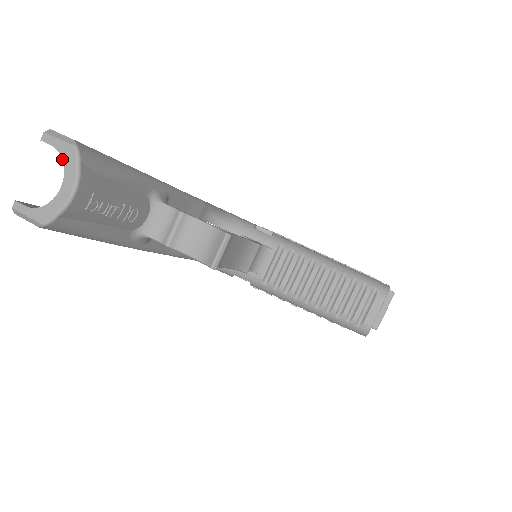
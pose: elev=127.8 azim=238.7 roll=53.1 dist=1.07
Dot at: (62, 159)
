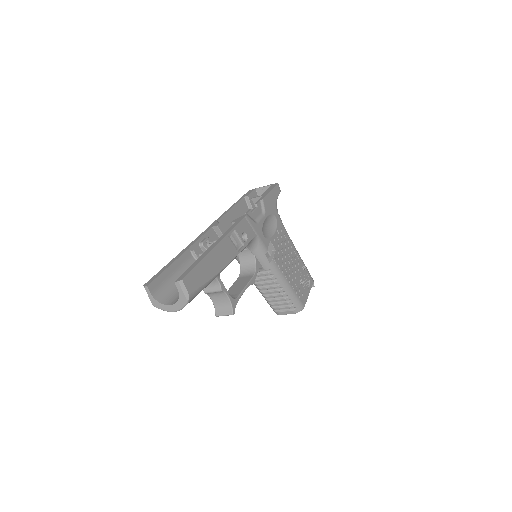
Dot at: (178, 299)
